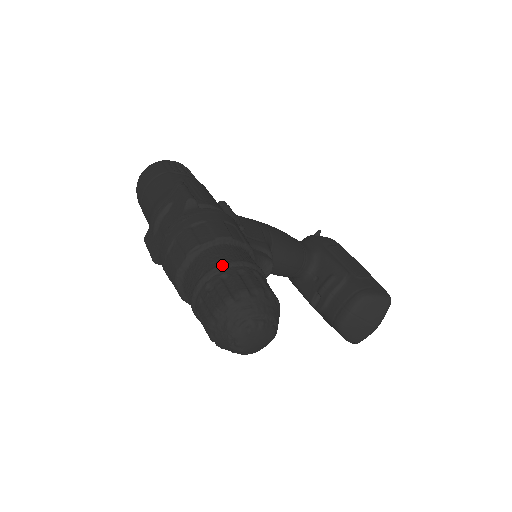
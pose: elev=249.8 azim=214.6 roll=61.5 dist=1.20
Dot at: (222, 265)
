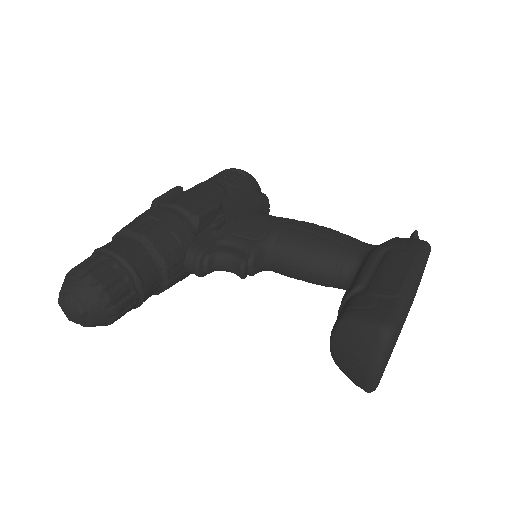
Dot at: (94, 251)
